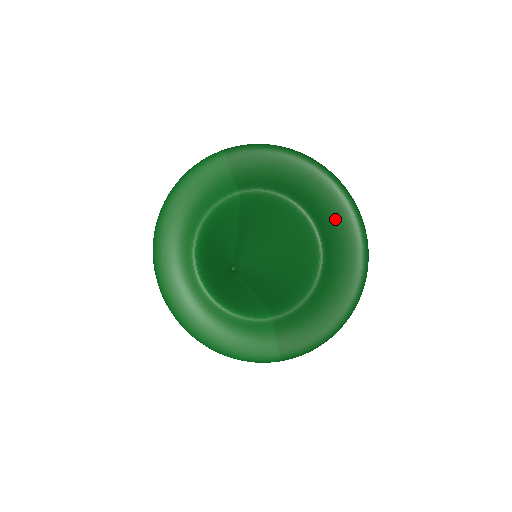
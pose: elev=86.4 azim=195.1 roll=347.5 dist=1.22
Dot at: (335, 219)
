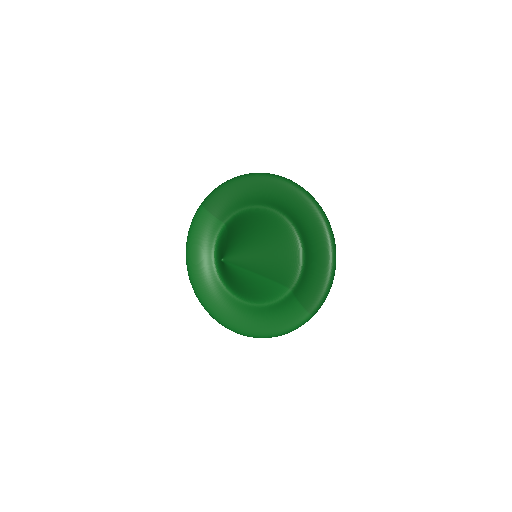
Dot at: (285, 199)
